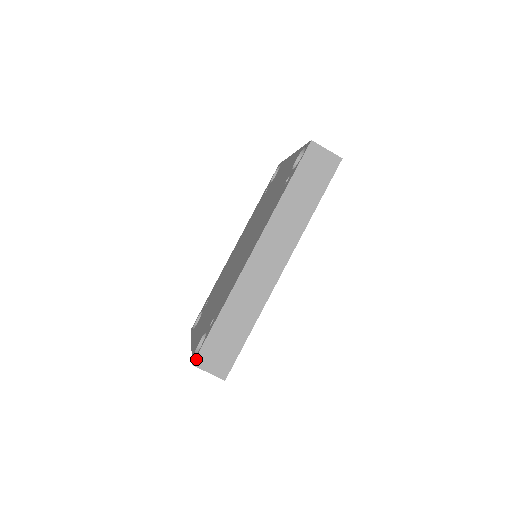
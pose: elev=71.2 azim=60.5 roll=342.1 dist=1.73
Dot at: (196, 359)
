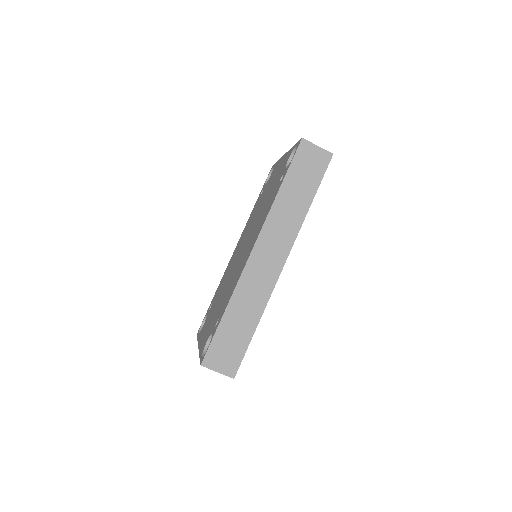
Dot at: (204, 359)
